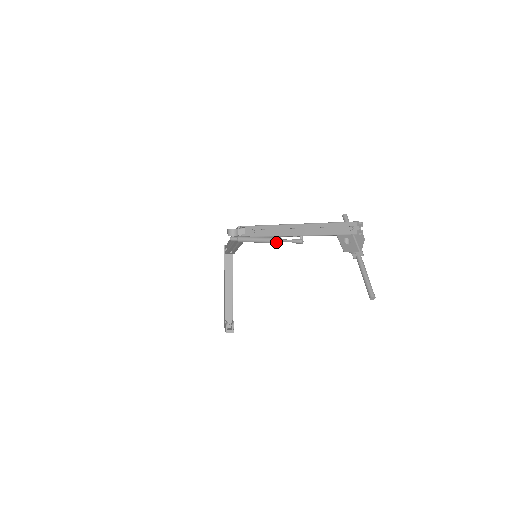
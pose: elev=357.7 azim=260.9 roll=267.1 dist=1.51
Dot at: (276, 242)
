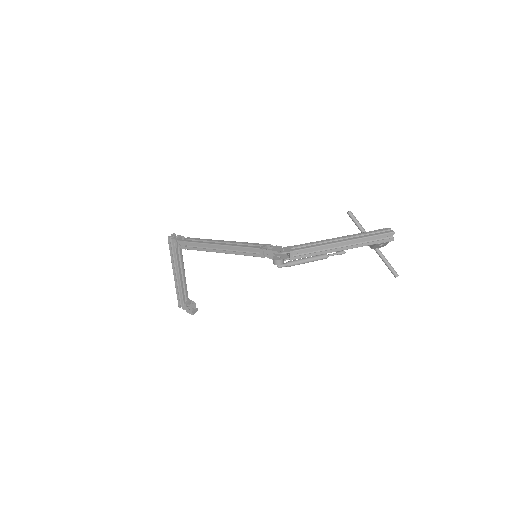
Dot at: occluded
